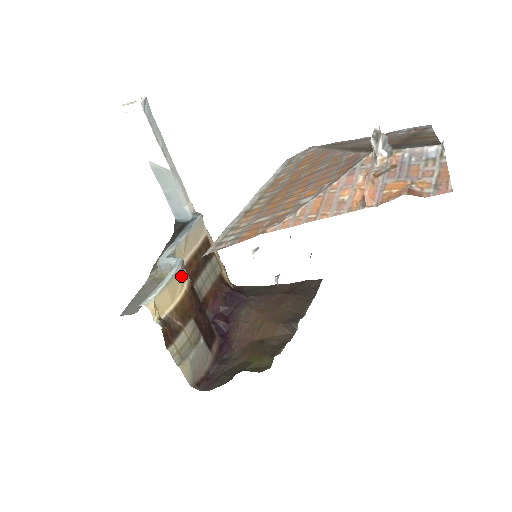
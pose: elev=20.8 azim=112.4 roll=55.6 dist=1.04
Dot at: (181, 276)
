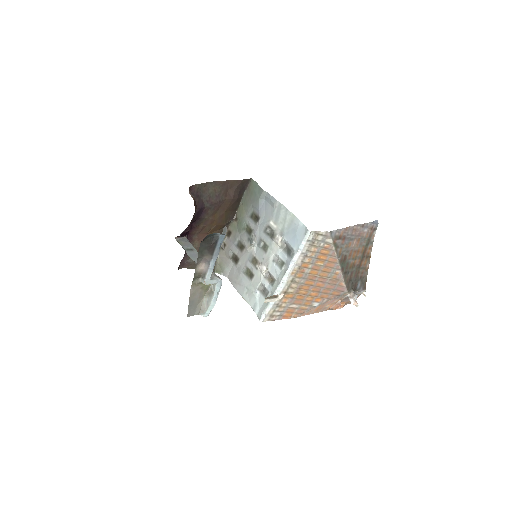
Dot at: occluded
